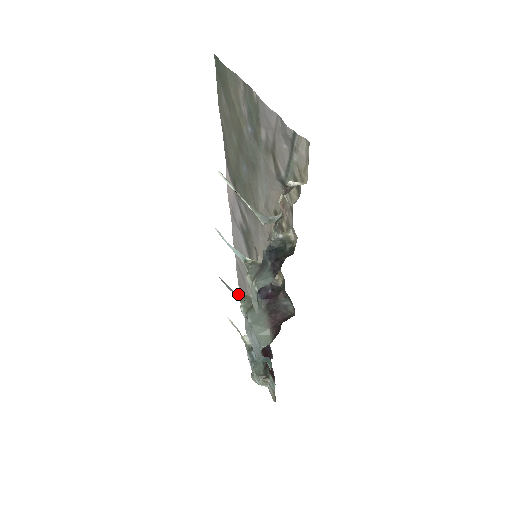
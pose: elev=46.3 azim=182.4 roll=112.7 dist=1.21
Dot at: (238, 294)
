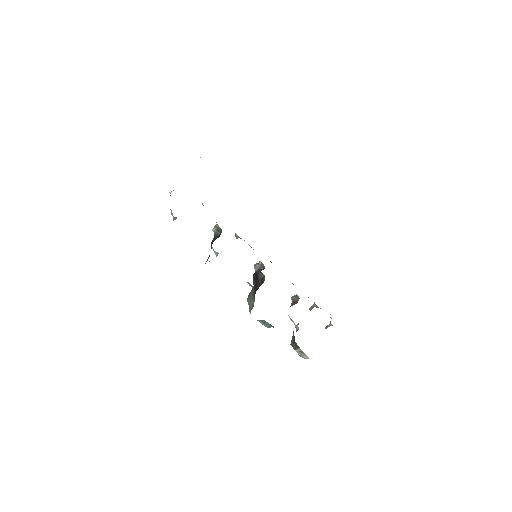
Dot at: occluded
